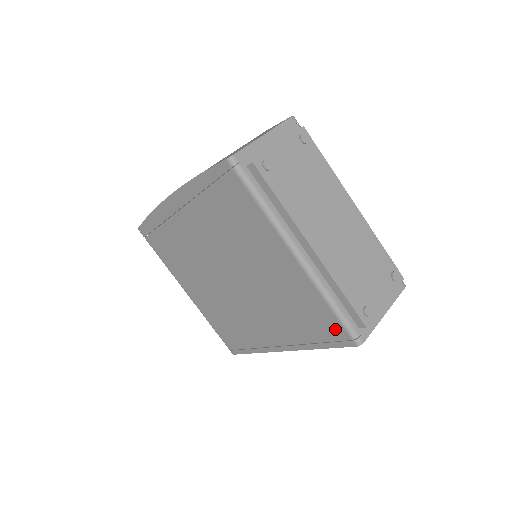
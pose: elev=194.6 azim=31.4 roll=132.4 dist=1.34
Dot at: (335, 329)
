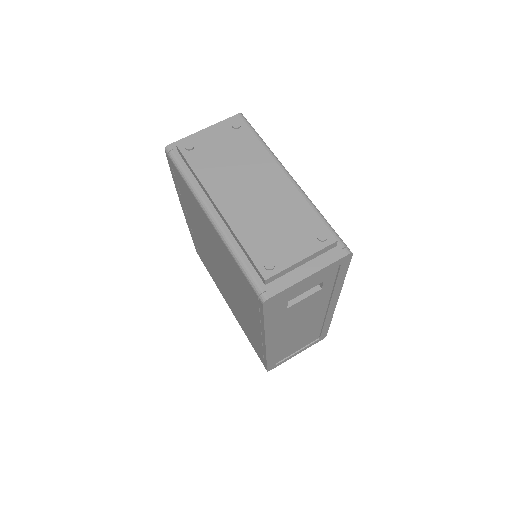
Dot at: (251, 290)
